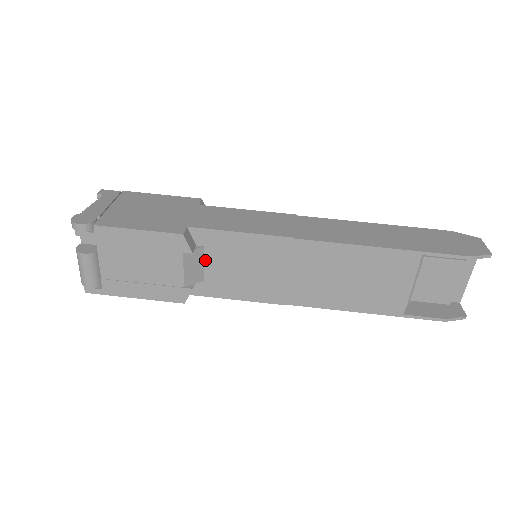
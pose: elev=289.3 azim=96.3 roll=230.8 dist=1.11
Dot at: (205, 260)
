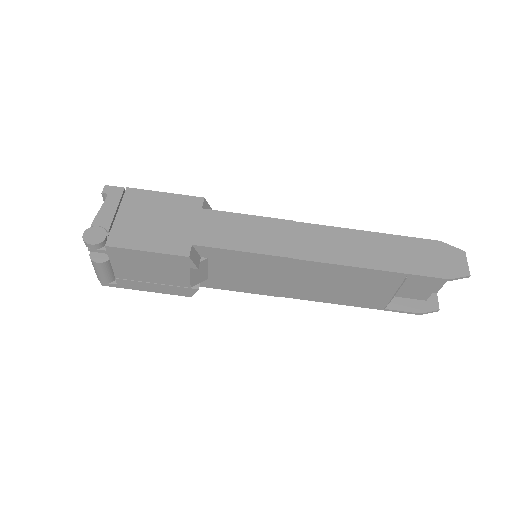
Dot at: (209, 266)
